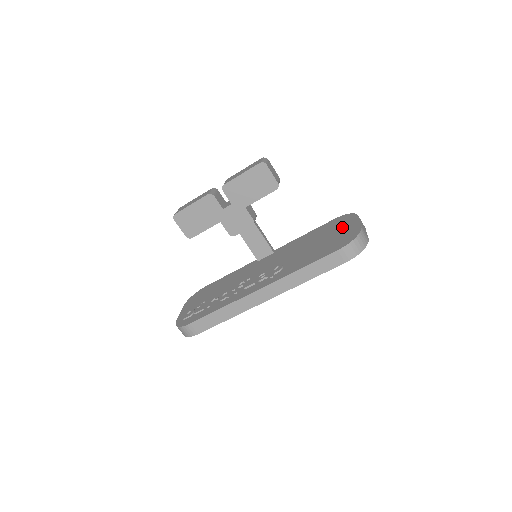
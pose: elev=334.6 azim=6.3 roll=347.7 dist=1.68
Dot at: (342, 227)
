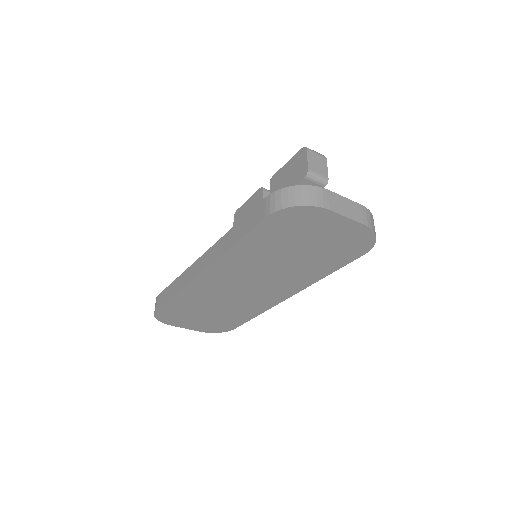
Dot at: occluded
